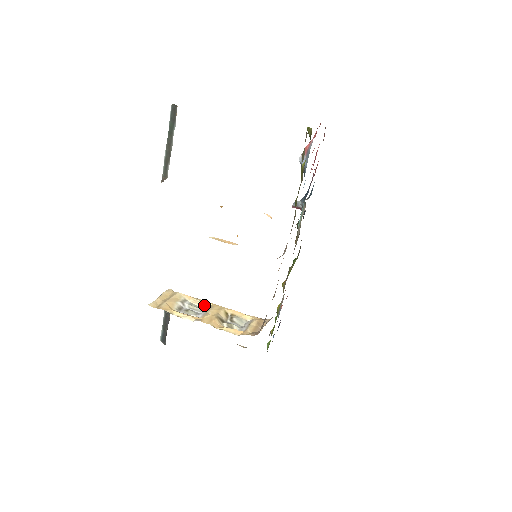
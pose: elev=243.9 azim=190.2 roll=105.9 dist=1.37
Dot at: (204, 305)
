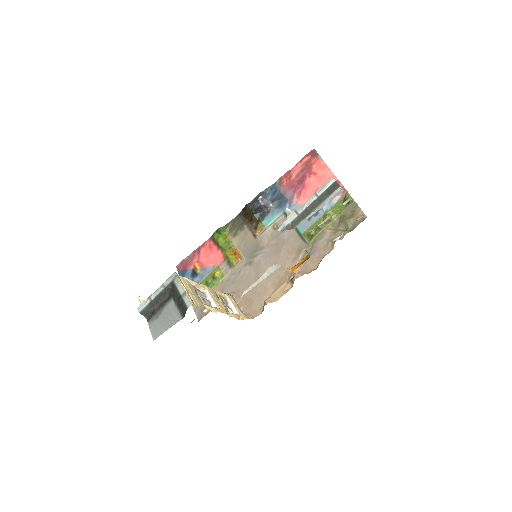
Dot at: (203, 289)
